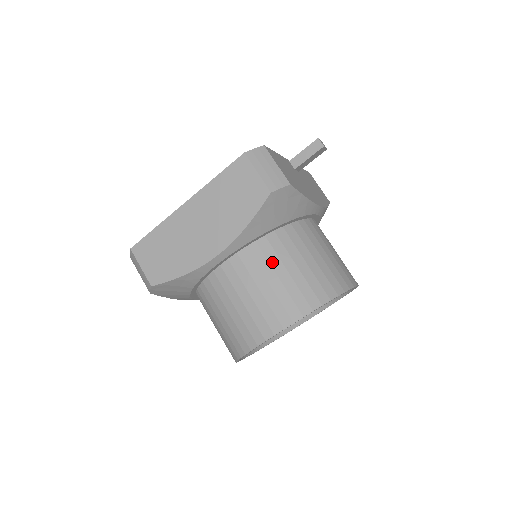
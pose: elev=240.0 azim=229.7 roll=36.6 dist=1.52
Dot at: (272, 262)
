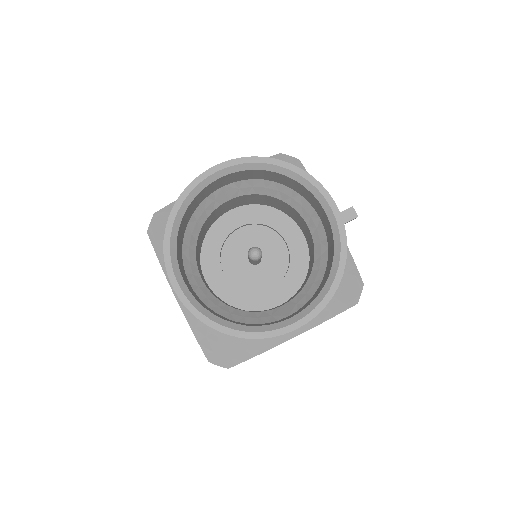
Dot at: occluded
